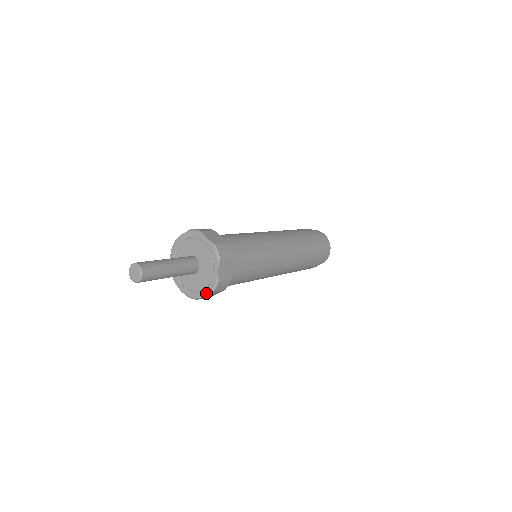
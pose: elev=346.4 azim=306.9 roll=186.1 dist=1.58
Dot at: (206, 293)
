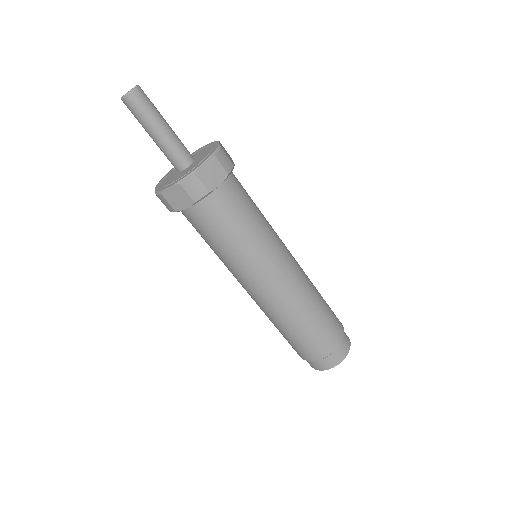
Dot at: (174, 183)
